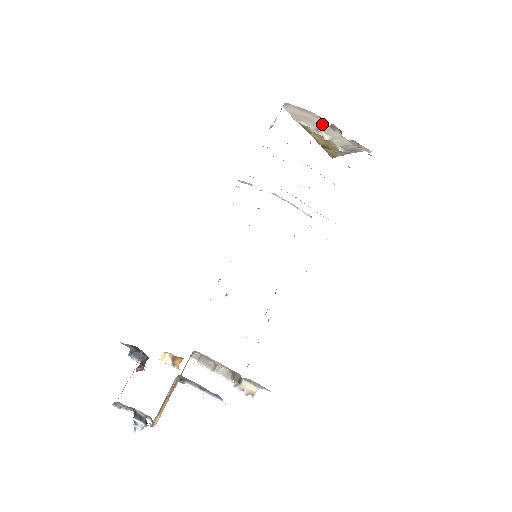
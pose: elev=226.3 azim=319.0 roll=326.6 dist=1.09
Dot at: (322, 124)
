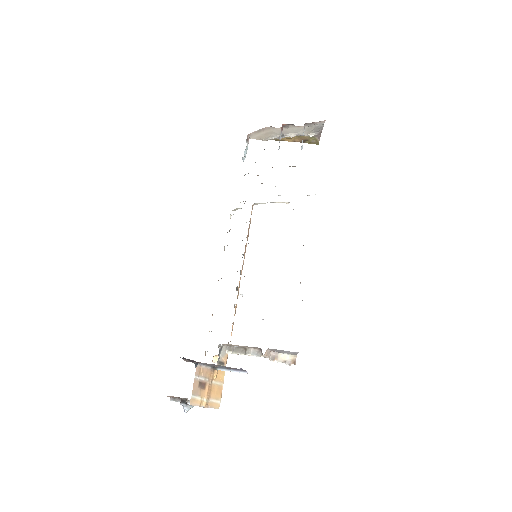
Dot at: (279, 130)
